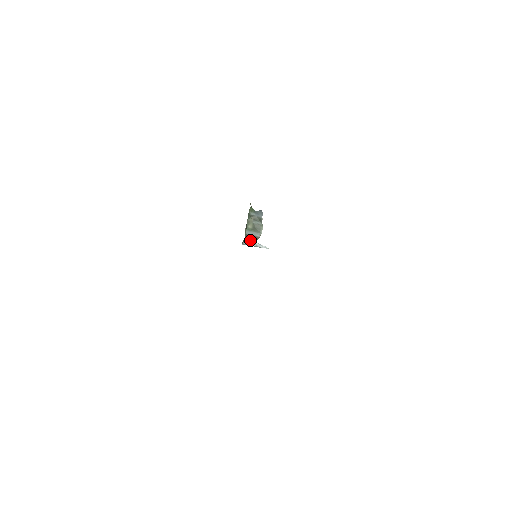
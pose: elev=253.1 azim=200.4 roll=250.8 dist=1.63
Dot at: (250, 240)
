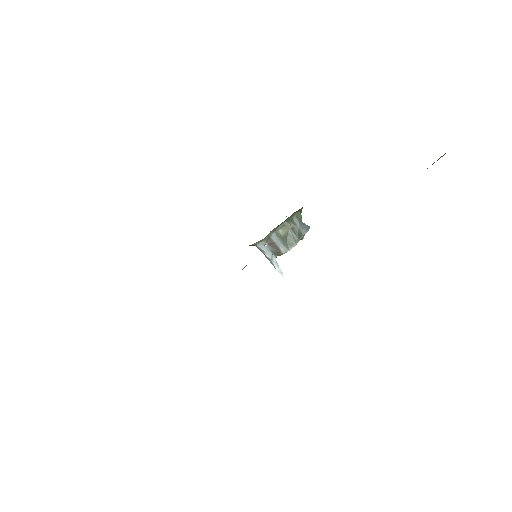
Dot at: (270, 248)
